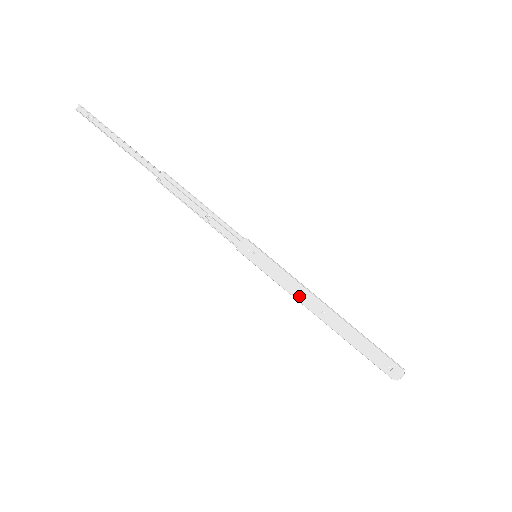
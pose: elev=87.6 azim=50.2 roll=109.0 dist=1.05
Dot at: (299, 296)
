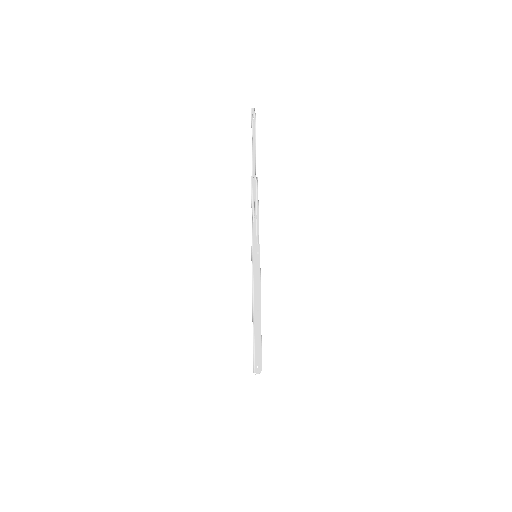
Dot at: (256, 293)
